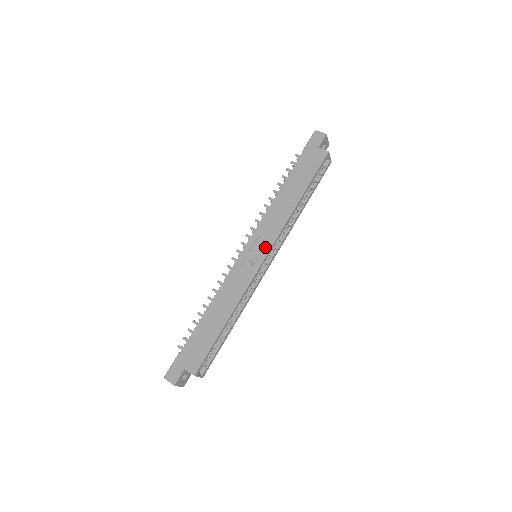
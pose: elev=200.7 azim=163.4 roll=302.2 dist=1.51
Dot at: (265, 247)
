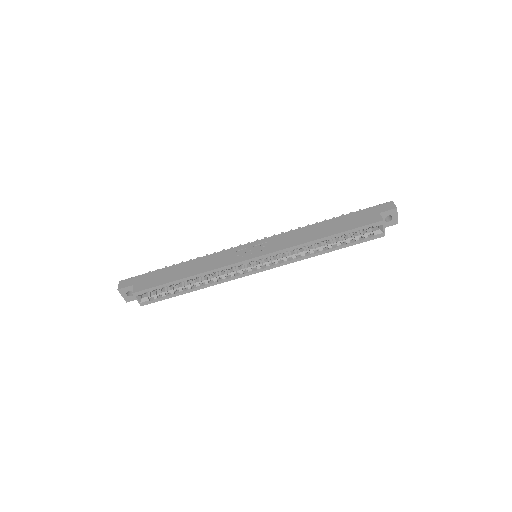
Dot at: (264, 251)
